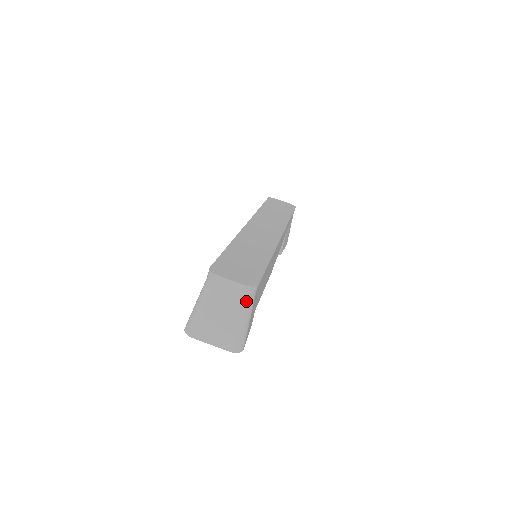
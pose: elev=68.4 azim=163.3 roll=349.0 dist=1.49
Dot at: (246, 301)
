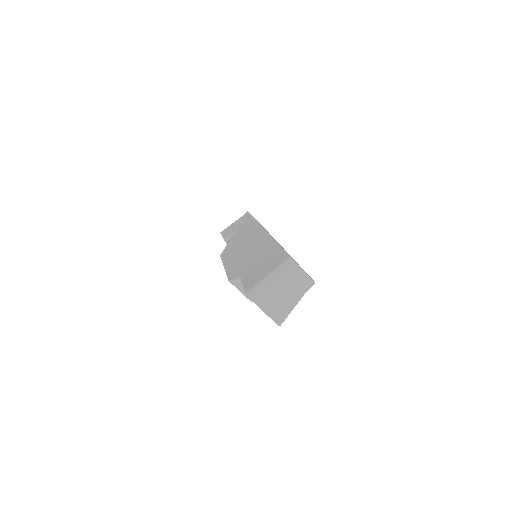
Dot at: (305, 290)
